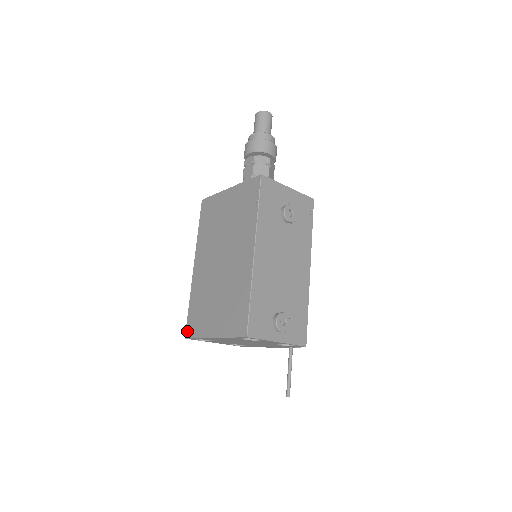
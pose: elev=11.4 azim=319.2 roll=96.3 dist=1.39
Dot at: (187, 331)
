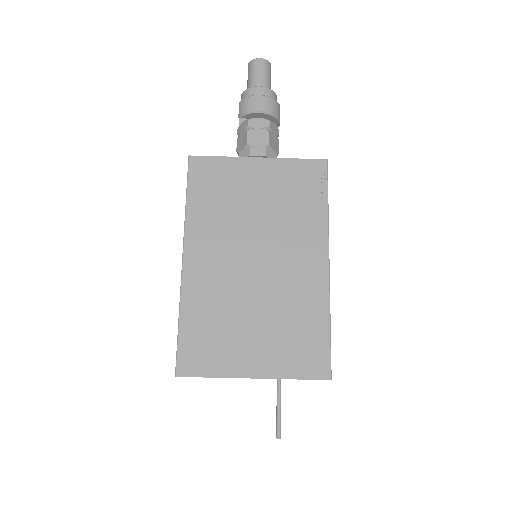
Dot at: (182, 365)
